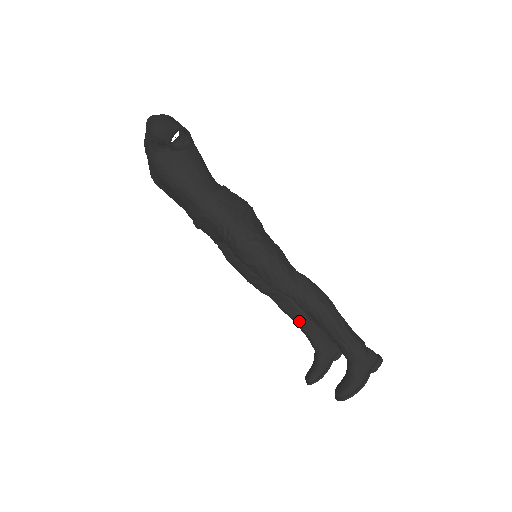
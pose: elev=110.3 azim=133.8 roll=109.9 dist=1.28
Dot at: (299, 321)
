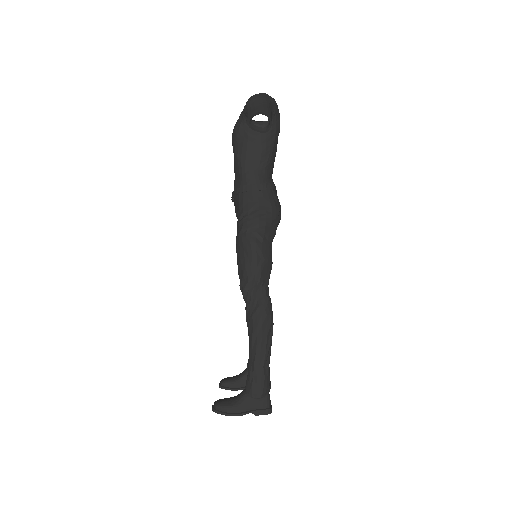
Dot at: occluded
